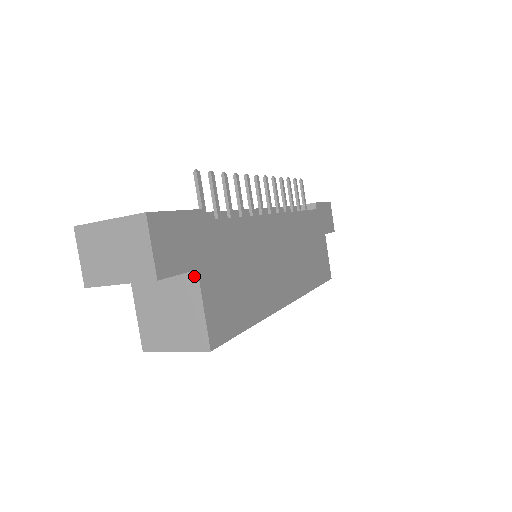
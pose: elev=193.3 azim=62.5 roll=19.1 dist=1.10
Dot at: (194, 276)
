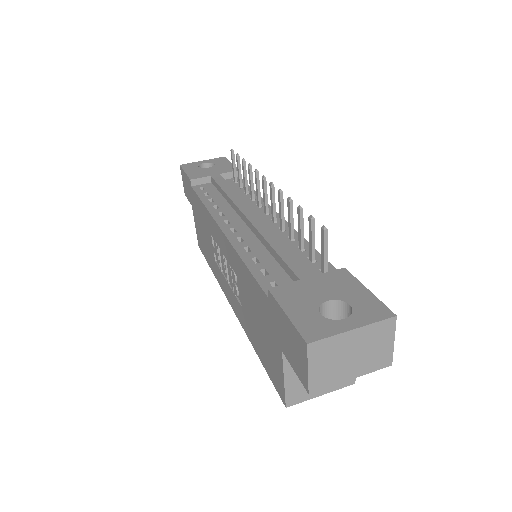
Dot at: occluded
